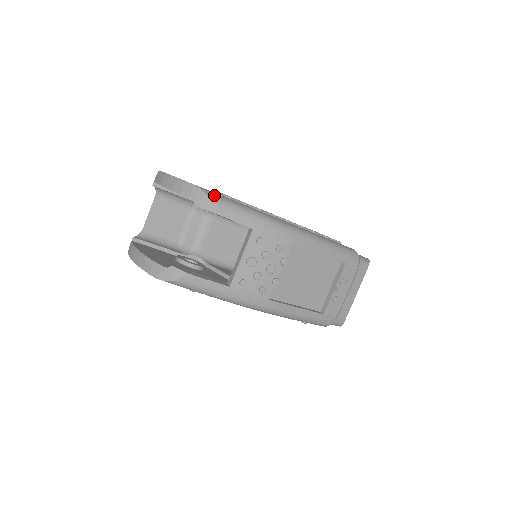
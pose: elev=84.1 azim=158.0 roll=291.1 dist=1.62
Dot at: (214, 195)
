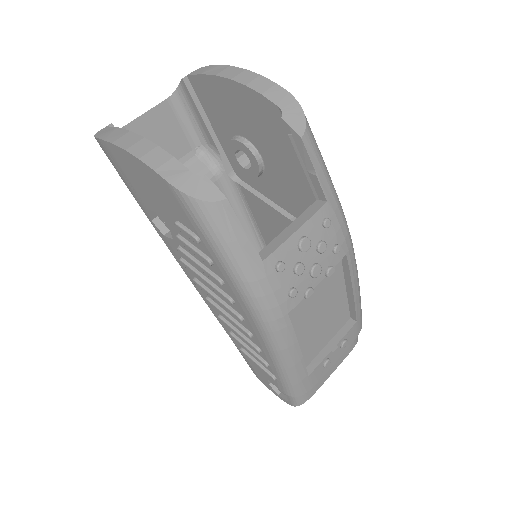
Dot at: occluded
